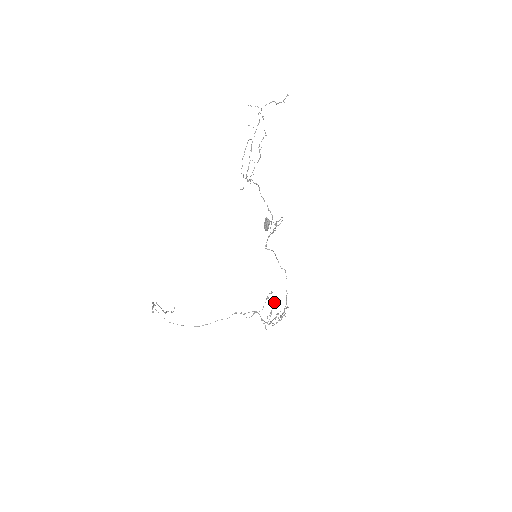
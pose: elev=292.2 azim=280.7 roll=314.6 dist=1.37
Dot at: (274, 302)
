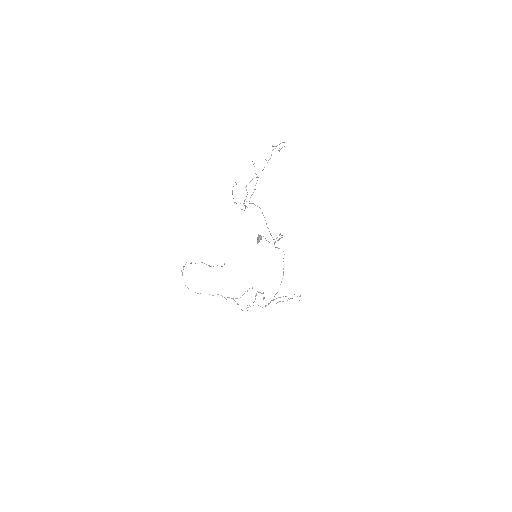
Dot at: (261, 293)
